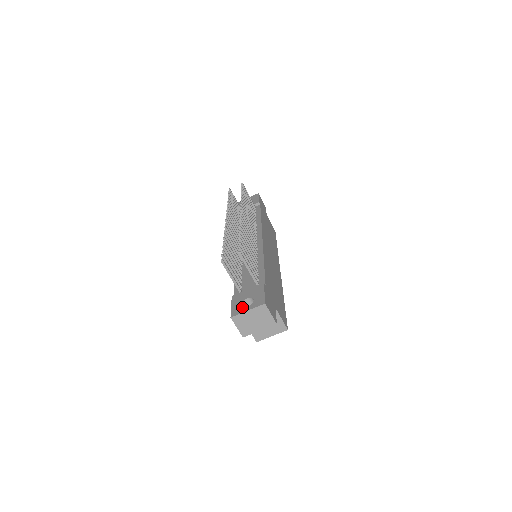
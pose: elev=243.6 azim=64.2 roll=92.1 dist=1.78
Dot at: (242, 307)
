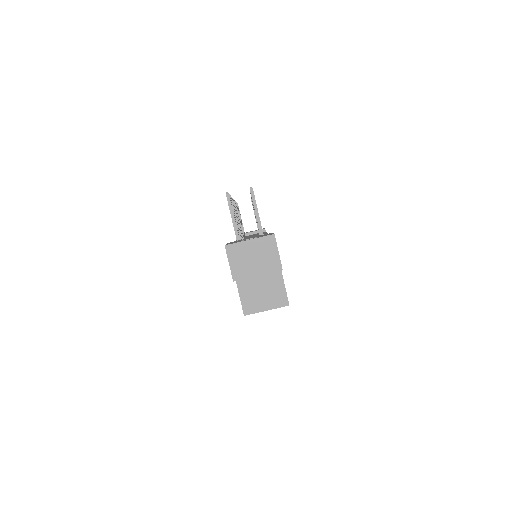
Dot at: occluded
